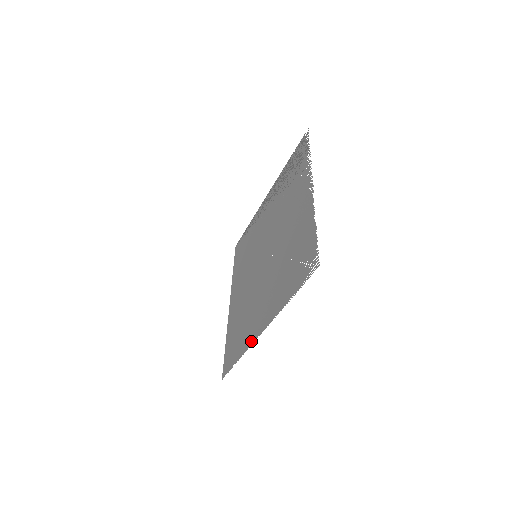
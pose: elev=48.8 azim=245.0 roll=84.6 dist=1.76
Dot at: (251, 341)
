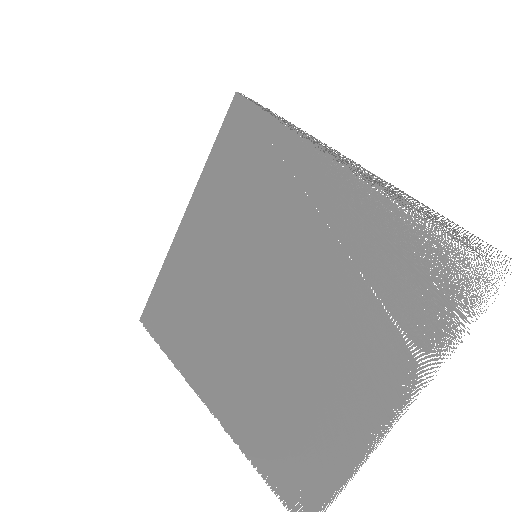
Dot at: (192, 381)
